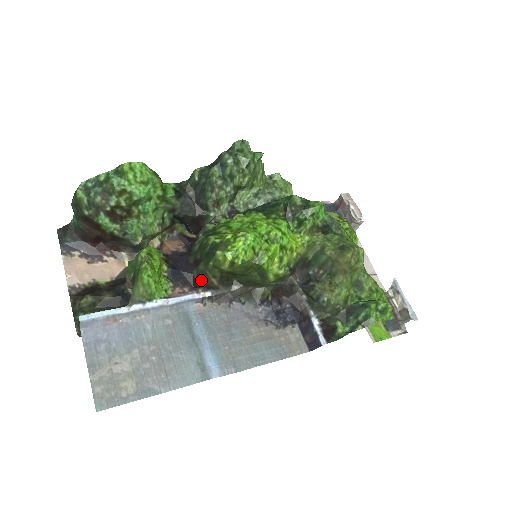
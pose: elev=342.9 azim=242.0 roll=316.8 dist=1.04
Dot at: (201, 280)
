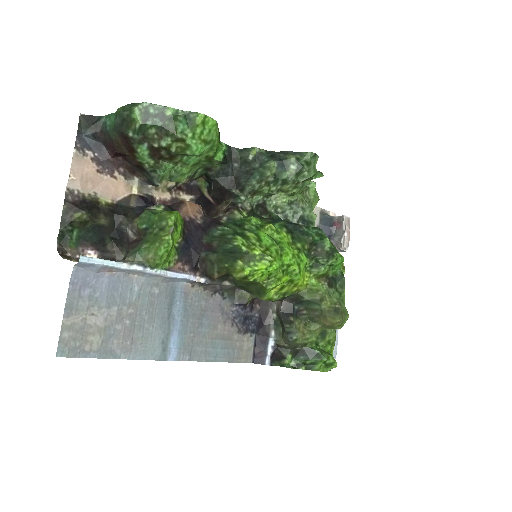
Dot at: (204, 265)
